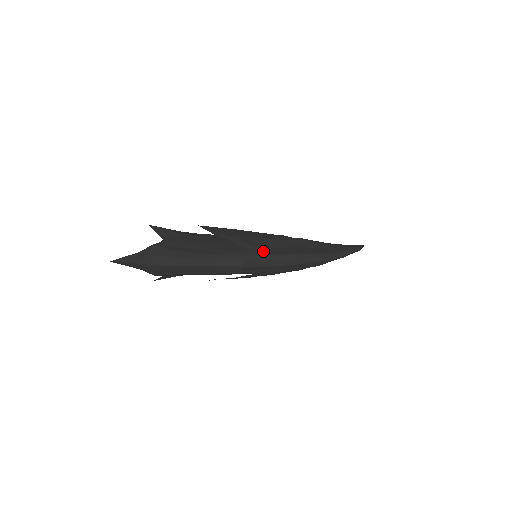
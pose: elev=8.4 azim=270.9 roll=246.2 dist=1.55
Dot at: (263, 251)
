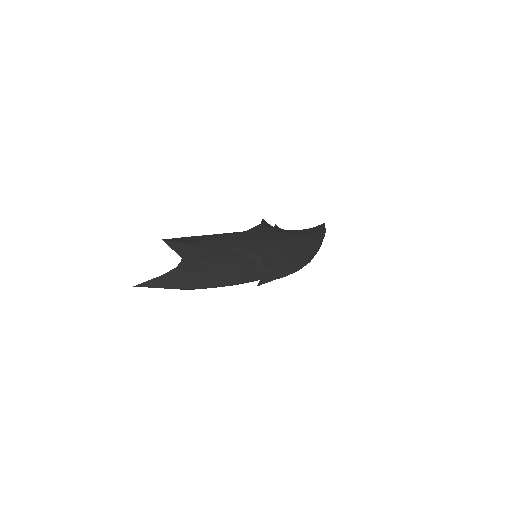
Dot at: (272, 263)
